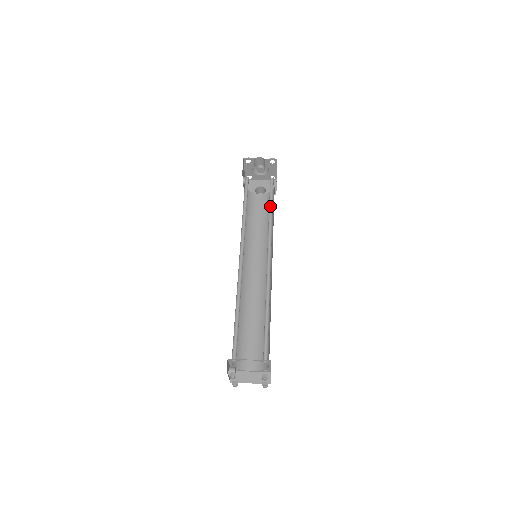
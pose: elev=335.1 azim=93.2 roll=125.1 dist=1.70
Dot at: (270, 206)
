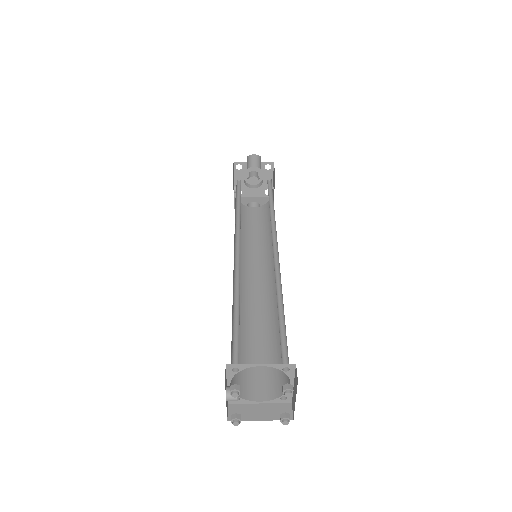
Dot at: (270, 203)
